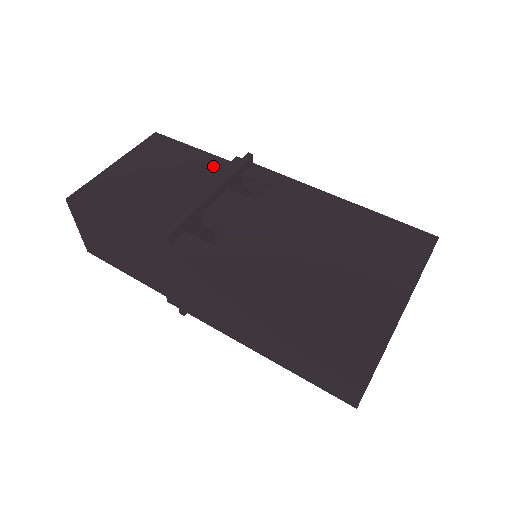
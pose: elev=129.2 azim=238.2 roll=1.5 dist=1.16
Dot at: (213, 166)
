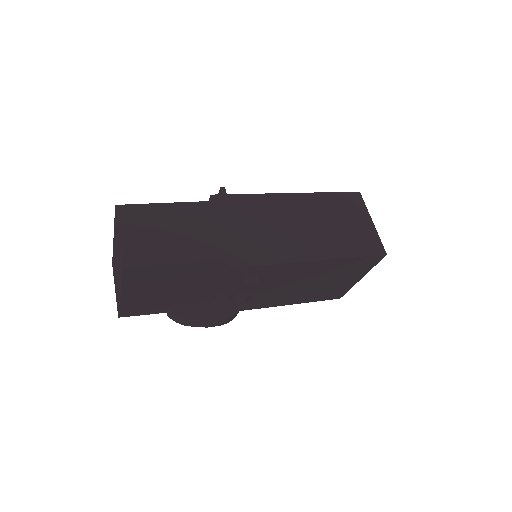
Dot at: occluded
